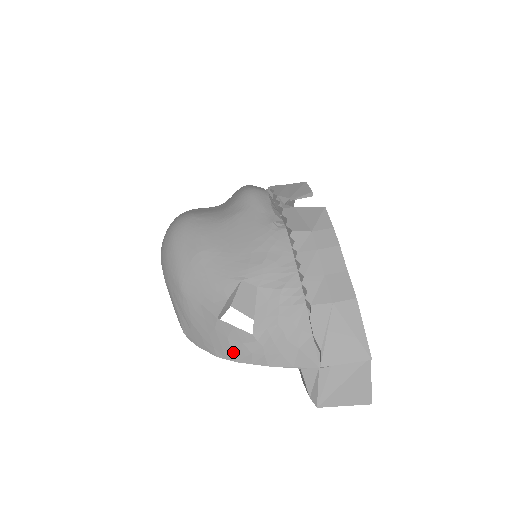
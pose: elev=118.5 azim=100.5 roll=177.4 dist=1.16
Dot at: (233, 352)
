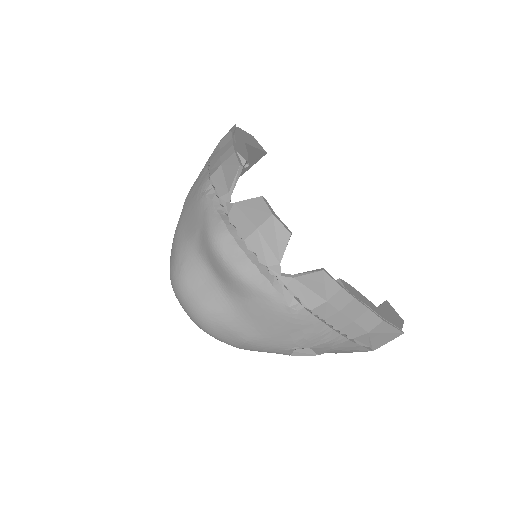
Dot at: occluded
